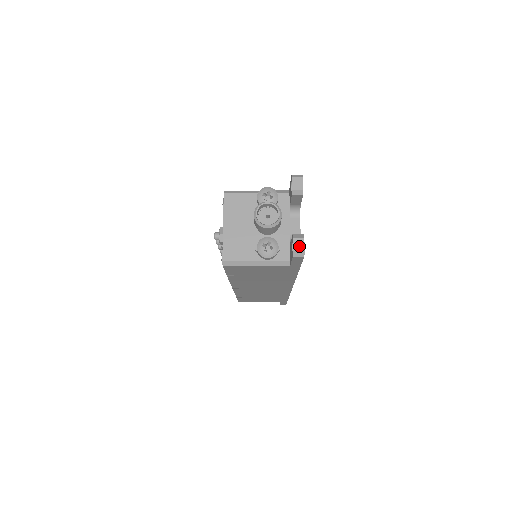
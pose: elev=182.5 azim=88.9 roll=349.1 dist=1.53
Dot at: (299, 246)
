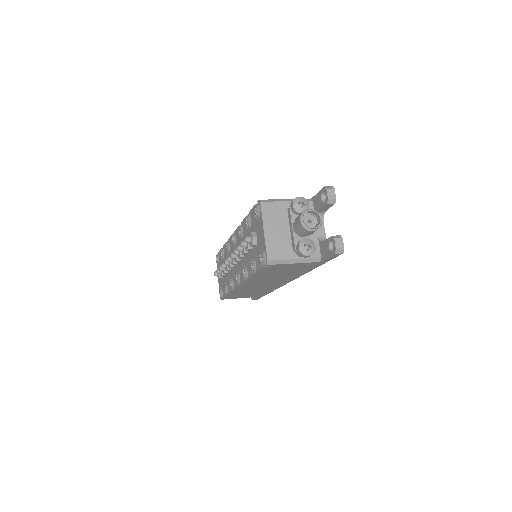
Dot at: (340, 245)
